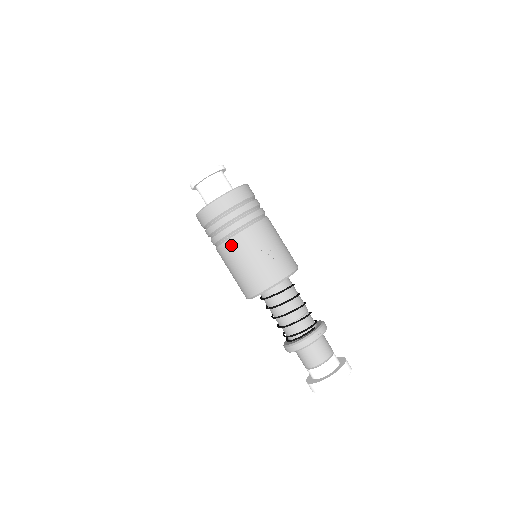
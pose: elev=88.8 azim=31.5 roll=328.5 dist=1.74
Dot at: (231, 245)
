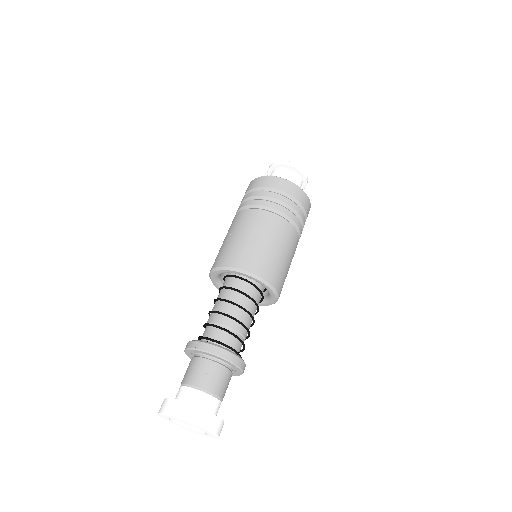
Dot at: occluded
